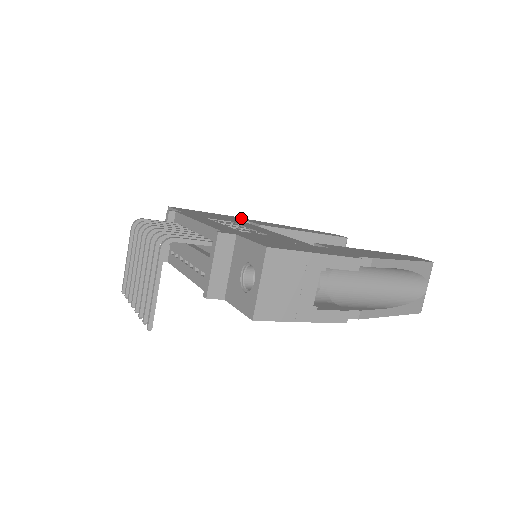
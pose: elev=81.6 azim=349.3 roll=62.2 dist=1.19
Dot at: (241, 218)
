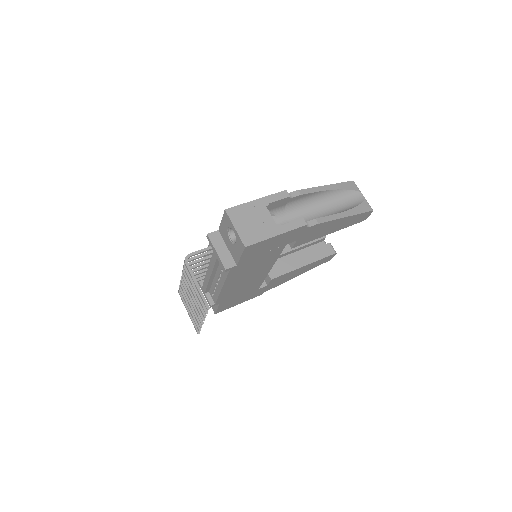
Dot at: occluded
